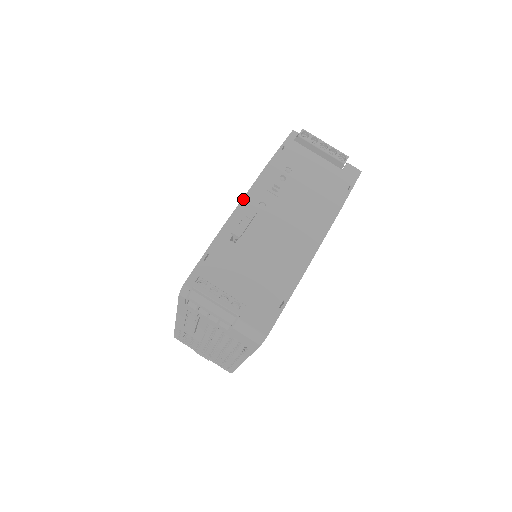
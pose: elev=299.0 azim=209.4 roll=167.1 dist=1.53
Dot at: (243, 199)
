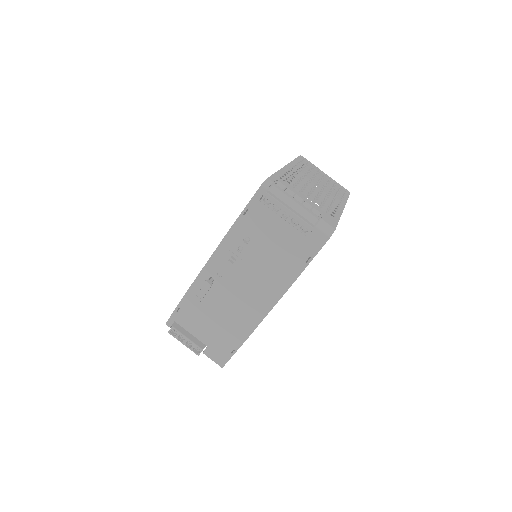
Dot at: (204, 268)
